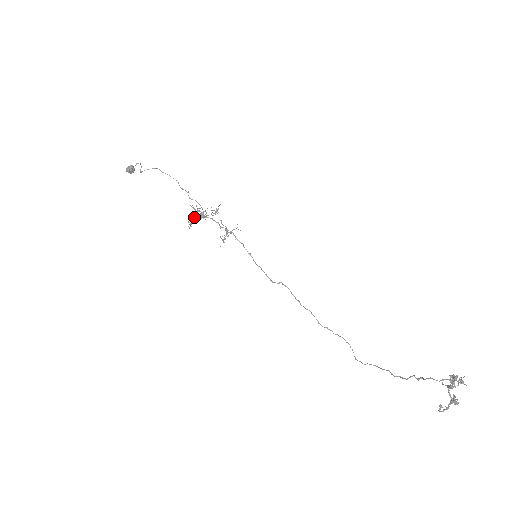
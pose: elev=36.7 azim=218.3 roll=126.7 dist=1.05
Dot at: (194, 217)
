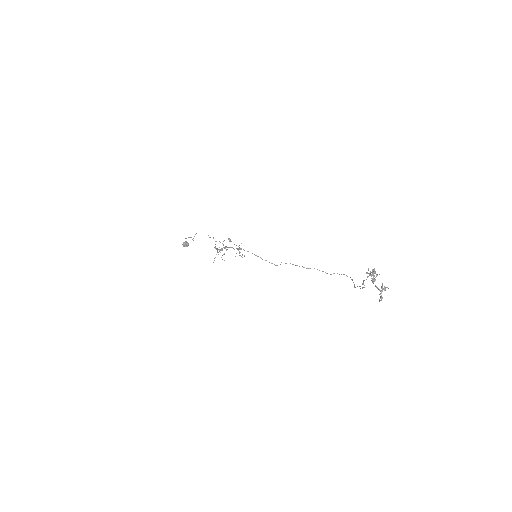
Dot at: occluded
